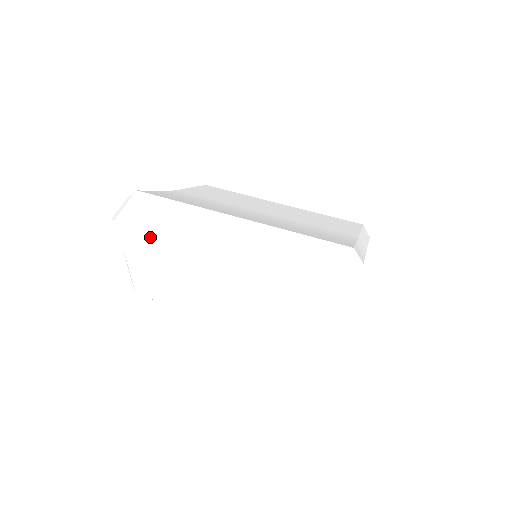
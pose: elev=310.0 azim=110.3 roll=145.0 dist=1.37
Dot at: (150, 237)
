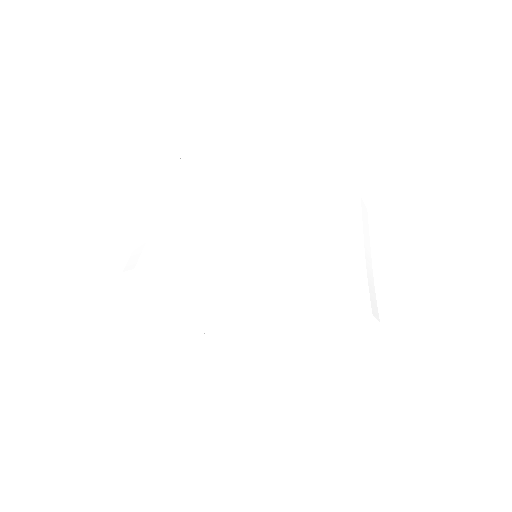
Dot at: (167, 325)
